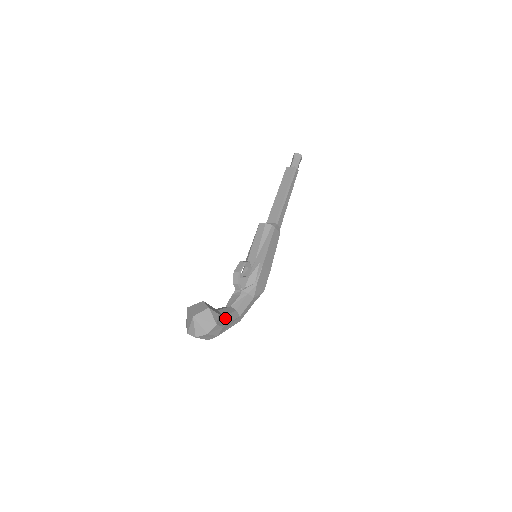
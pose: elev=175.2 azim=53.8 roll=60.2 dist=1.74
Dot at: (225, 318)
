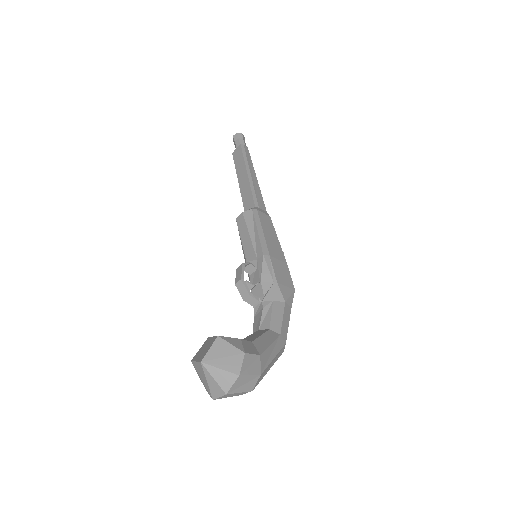
Dot at: (256, 343)
